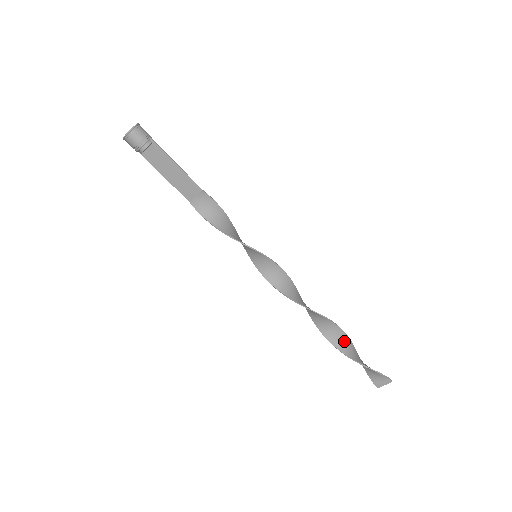
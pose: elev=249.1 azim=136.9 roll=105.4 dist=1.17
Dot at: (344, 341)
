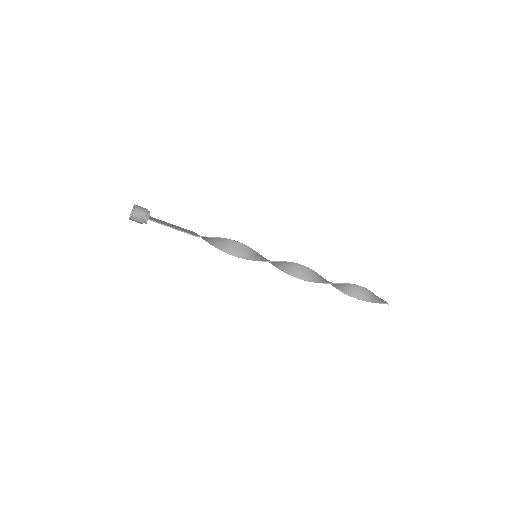
Dot at: (344, 286)
